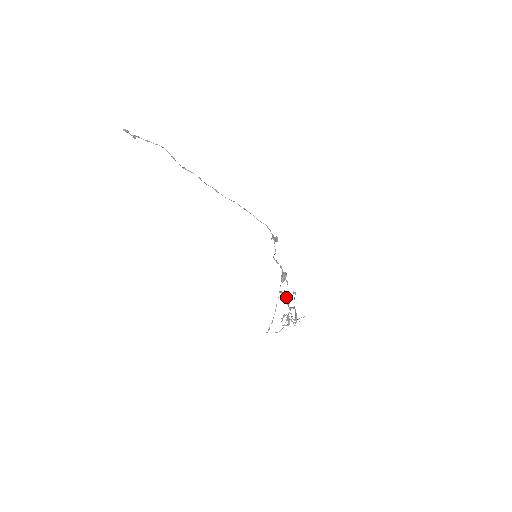
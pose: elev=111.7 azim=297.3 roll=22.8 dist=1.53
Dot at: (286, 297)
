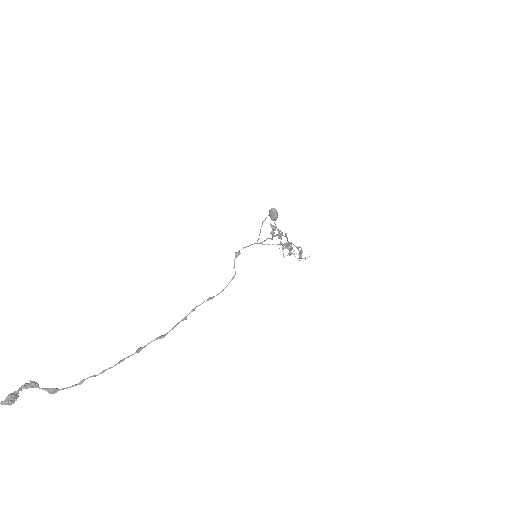
Dot at: (289, 250)
